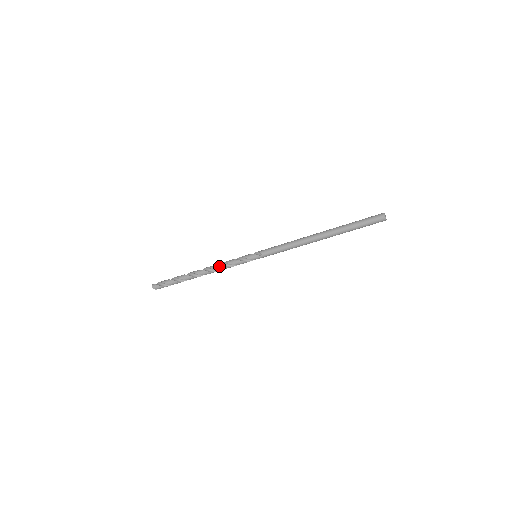
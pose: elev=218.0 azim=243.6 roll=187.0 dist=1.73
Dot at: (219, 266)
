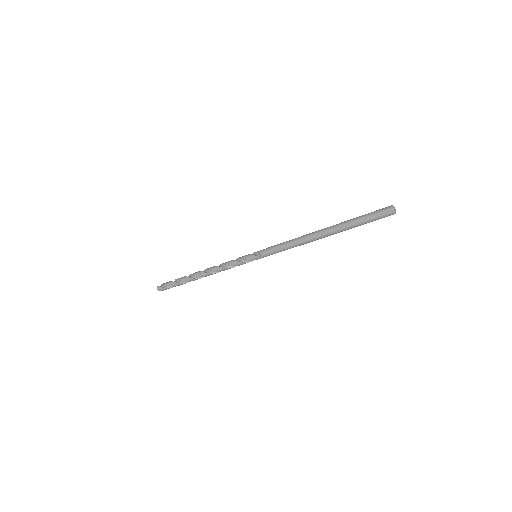
Dot at: (219, 268)
